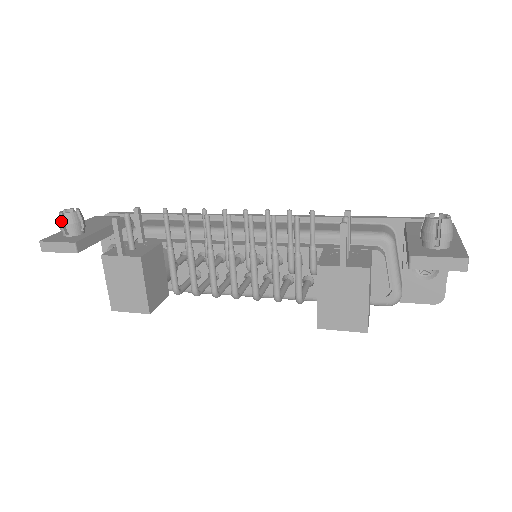
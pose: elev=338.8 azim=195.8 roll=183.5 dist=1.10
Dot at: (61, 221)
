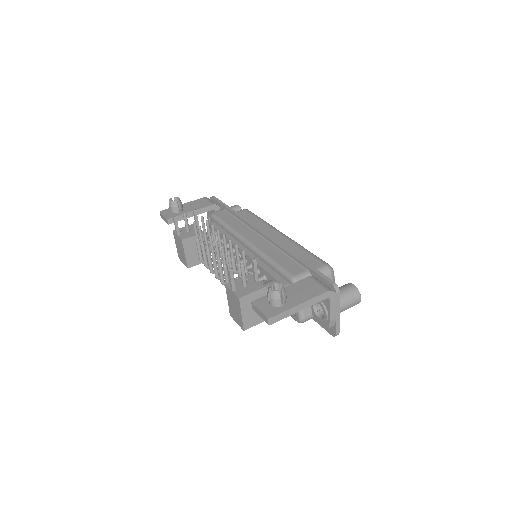
Dot at: (169, 204)
